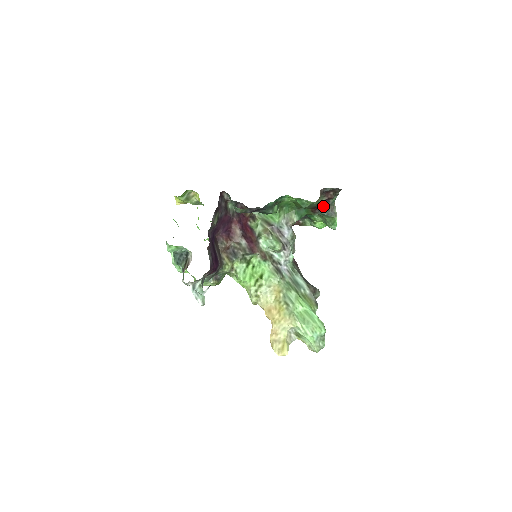
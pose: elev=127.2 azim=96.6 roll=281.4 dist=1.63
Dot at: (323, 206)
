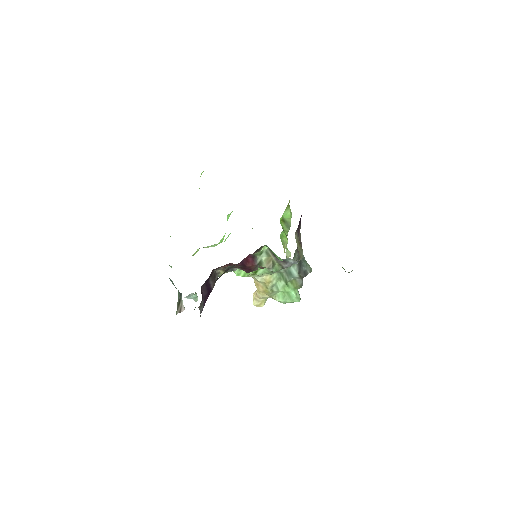
Dot at: occluded
